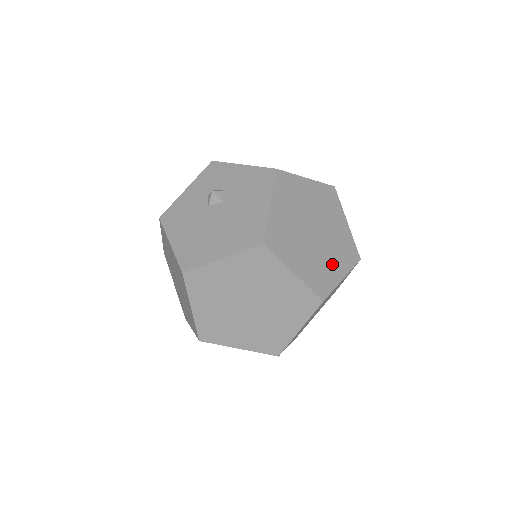
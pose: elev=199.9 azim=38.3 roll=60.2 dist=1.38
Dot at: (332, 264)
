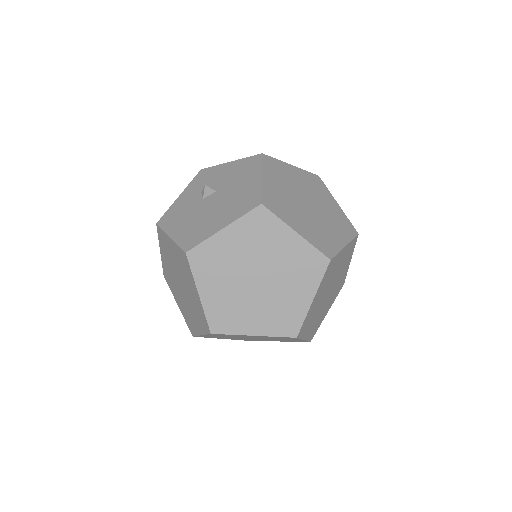
Dot at: (332, 232)
